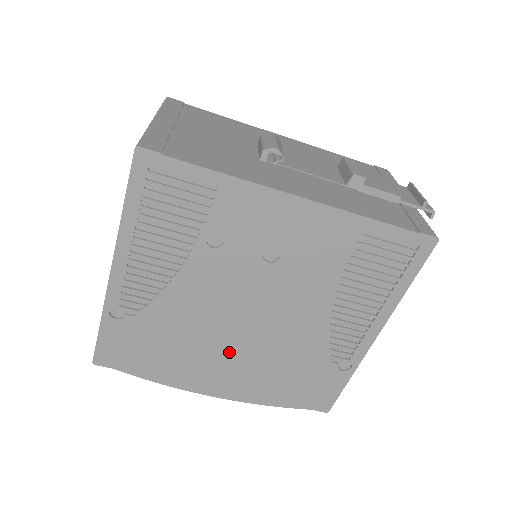
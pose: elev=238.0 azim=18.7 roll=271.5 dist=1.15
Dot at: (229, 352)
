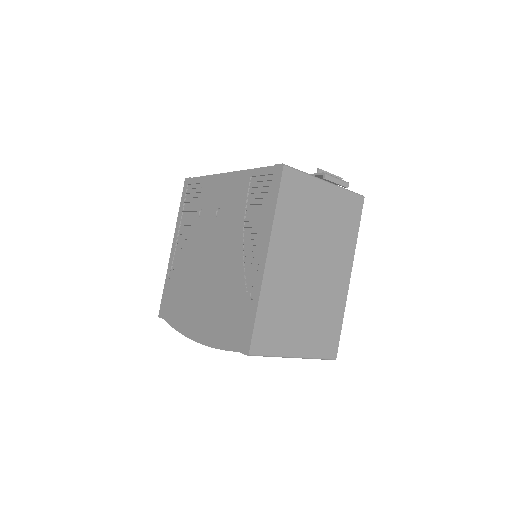
Dot at: (202, 294)
